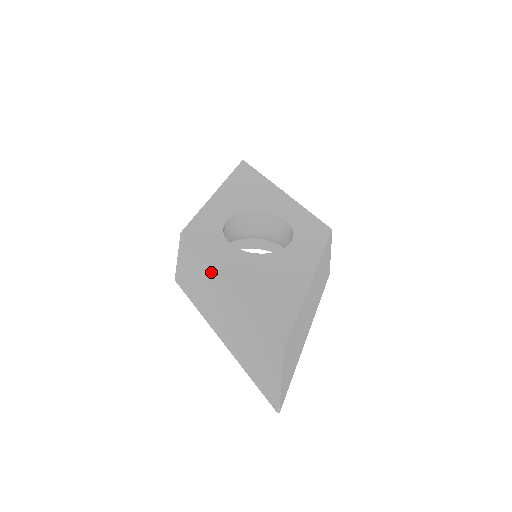
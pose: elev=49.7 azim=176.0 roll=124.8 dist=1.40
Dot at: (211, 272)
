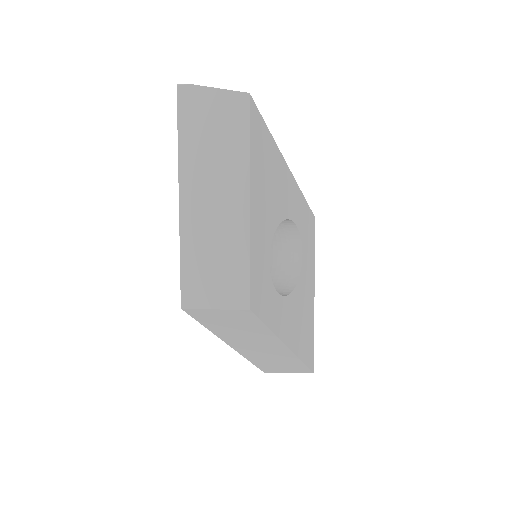
Dot at: (273, 338)
